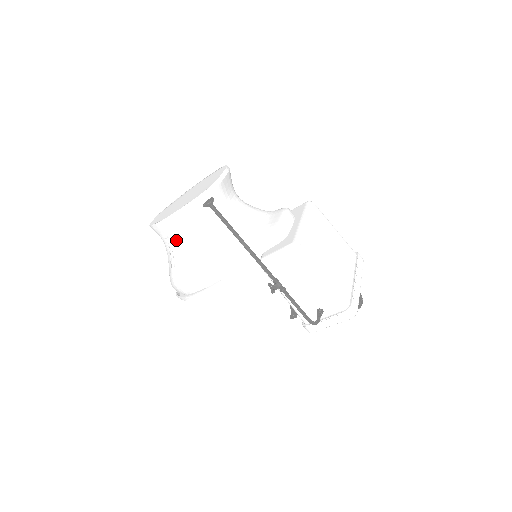
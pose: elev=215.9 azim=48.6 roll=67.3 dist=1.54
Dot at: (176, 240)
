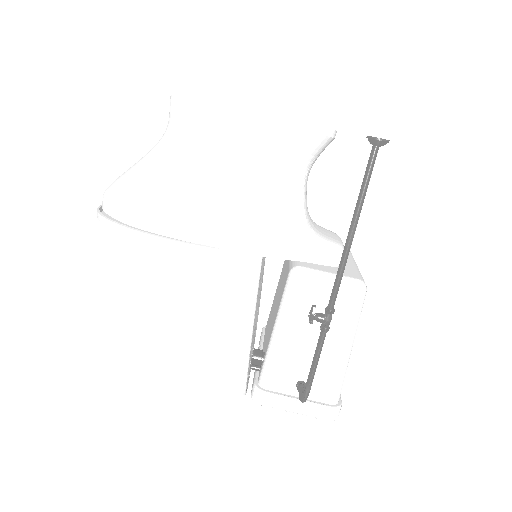
Dot at: (204, 145)
